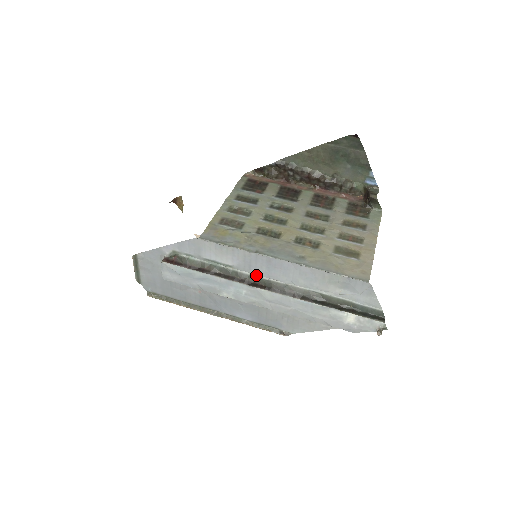
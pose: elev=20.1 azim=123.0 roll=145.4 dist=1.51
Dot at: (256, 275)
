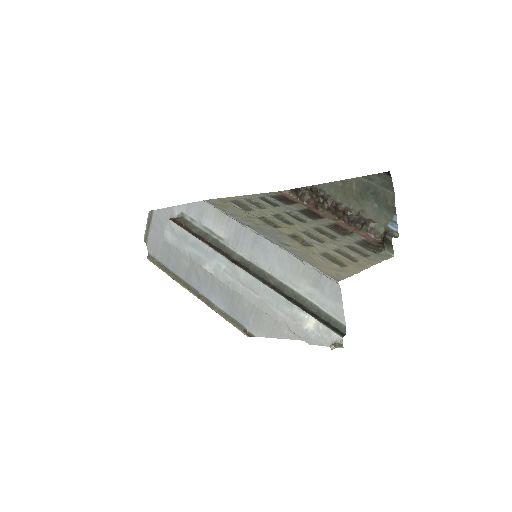
Dot at: (240, 254)
